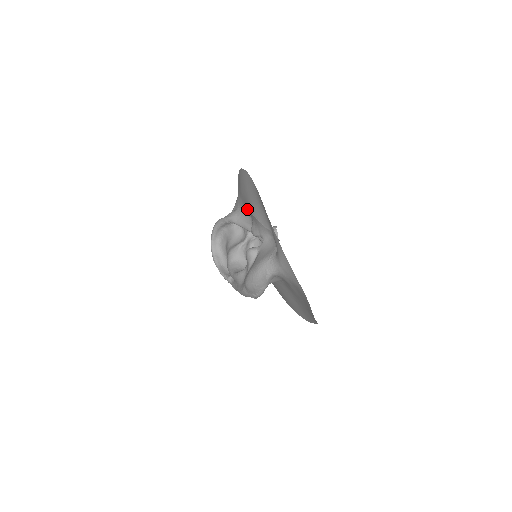
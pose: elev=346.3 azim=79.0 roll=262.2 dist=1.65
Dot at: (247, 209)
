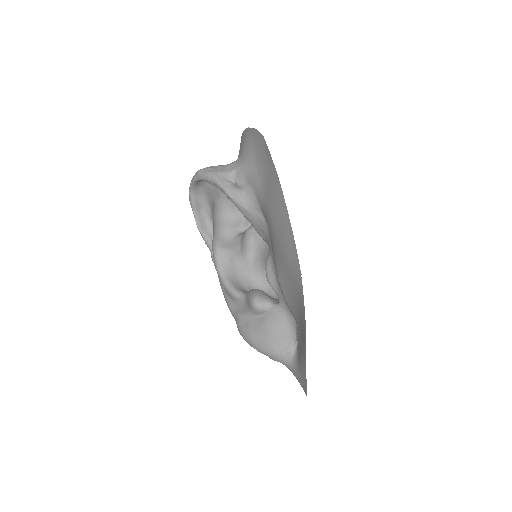
Dot at: (268, 227)
